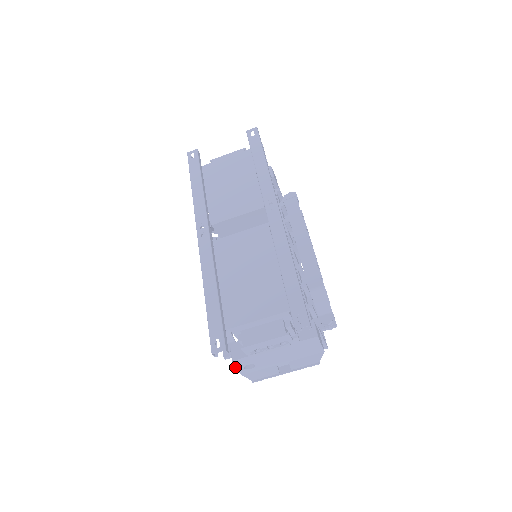
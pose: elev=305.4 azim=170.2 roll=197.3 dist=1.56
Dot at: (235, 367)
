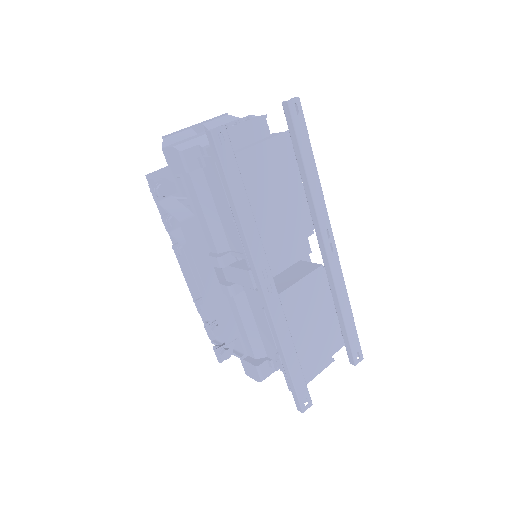
Dot at: (260, 381)
